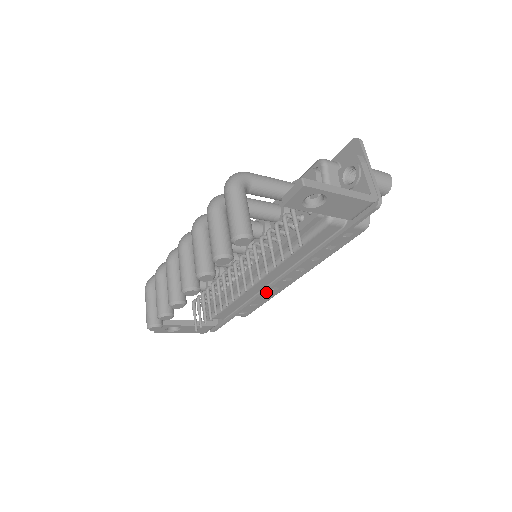
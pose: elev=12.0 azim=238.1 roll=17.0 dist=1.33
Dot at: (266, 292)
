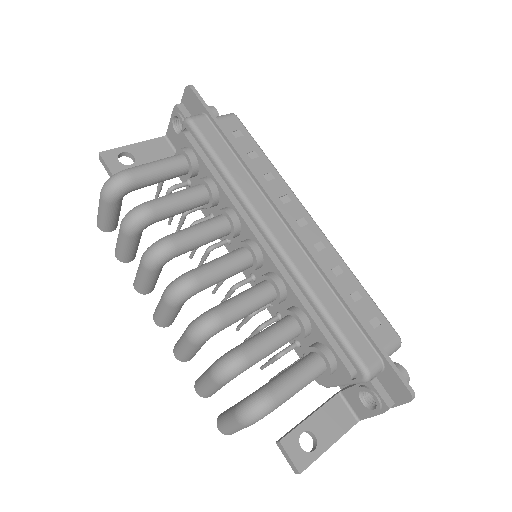
Dot at: occluded
